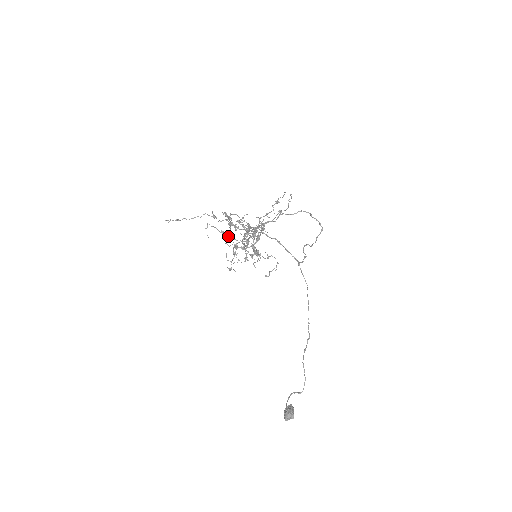
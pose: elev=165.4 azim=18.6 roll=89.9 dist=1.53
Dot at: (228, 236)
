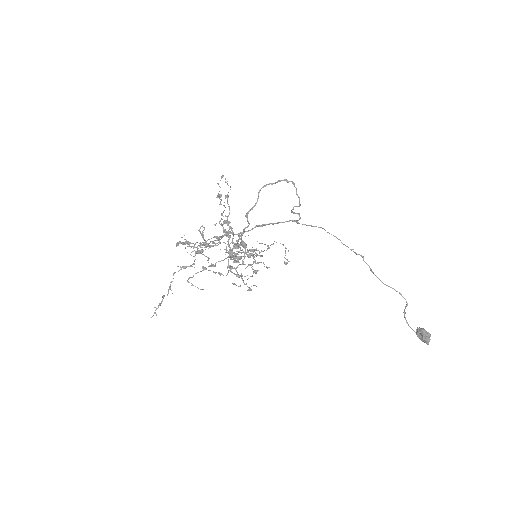
Dot at: (213, 266)
